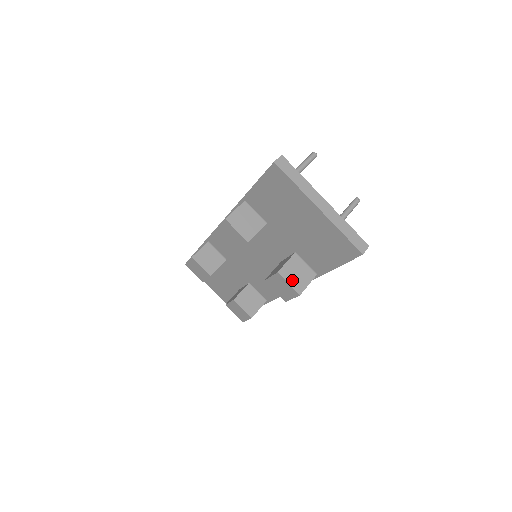
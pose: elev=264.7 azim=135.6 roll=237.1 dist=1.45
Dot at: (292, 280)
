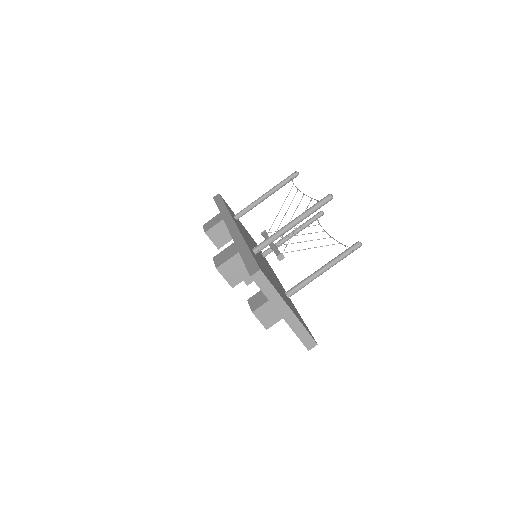
Dot at: (263, 319)
